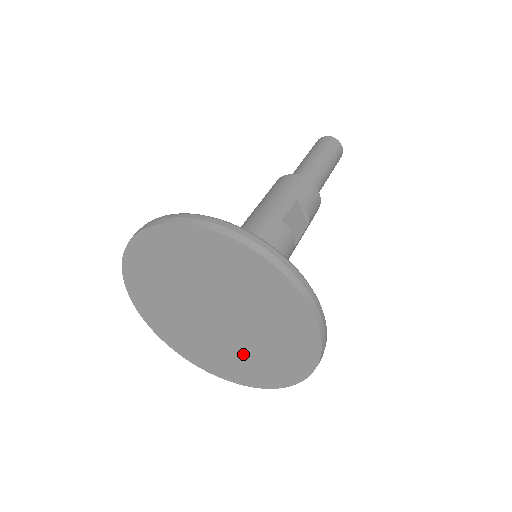
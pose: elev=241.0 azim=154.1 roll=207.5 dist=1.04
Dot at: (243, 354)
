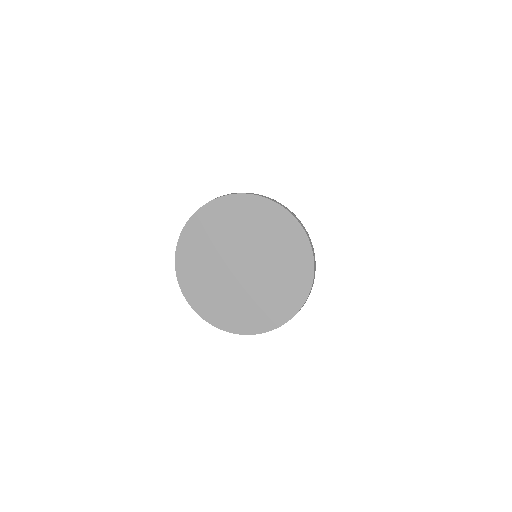
Dot at: (273, 285)
